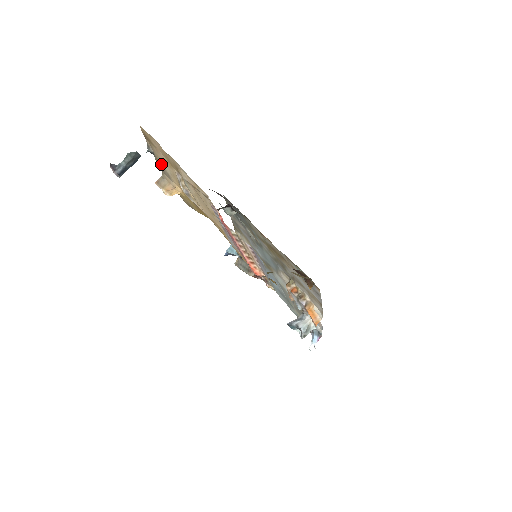
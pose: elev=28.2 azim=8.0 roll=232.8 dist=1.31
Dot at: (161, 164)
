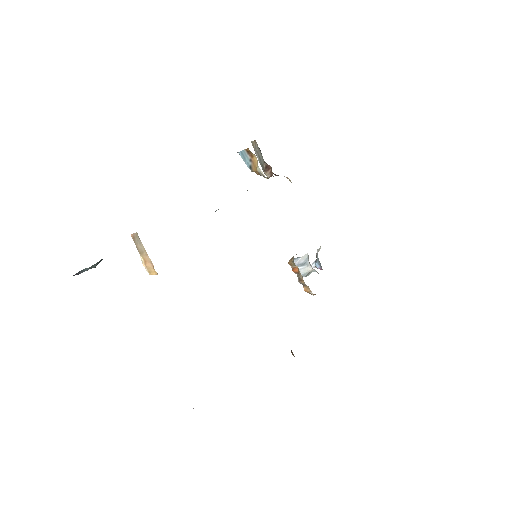
Dot at: occluded
